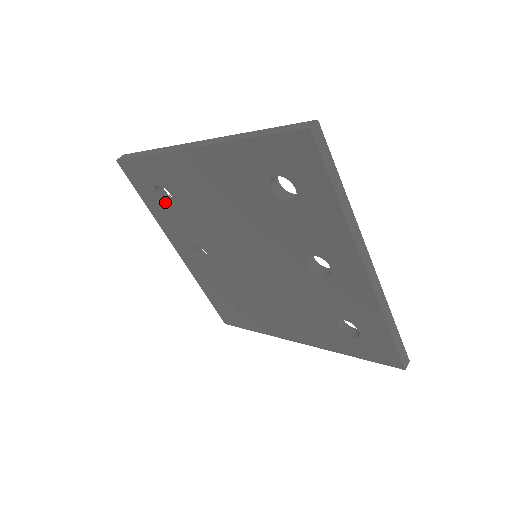
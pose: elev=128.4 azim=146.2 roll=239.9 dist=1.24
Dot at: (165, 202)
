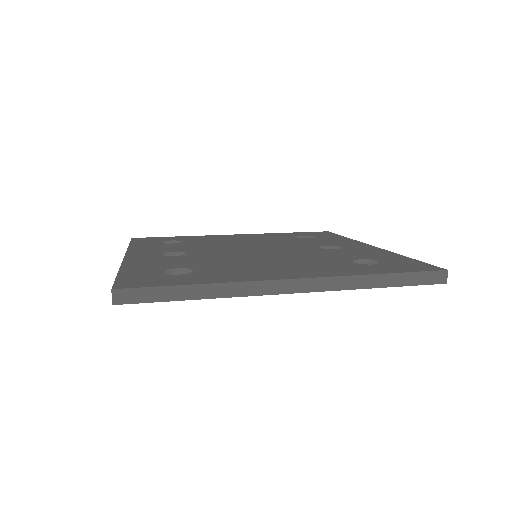
Dot at: occluded
